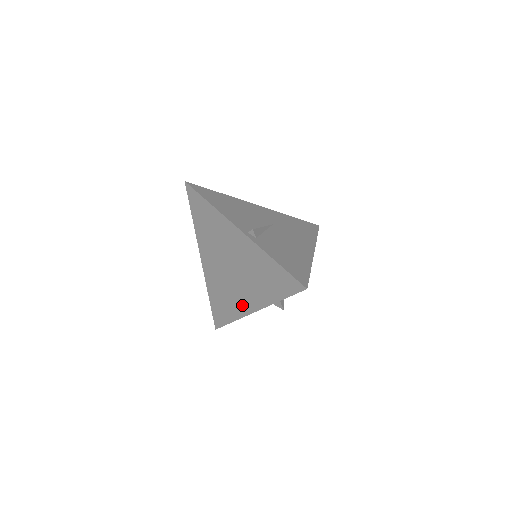
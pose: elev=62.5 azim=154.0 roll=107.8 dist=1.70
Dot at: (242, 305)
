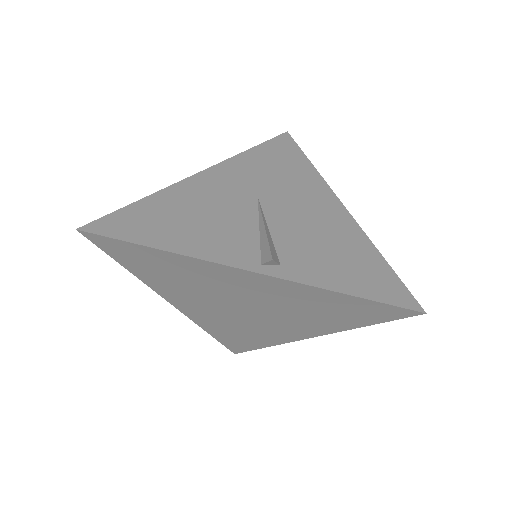
Dot at: (280, 335)
